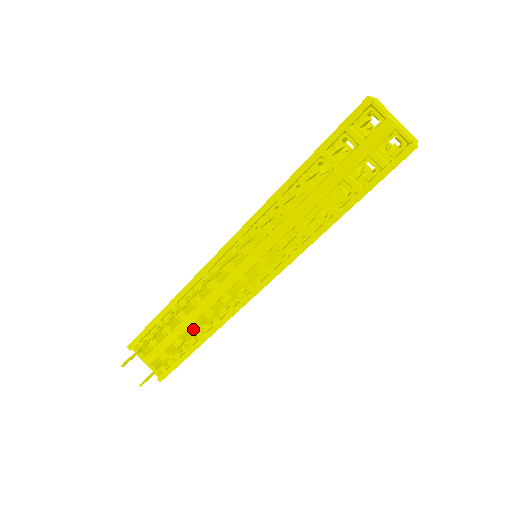
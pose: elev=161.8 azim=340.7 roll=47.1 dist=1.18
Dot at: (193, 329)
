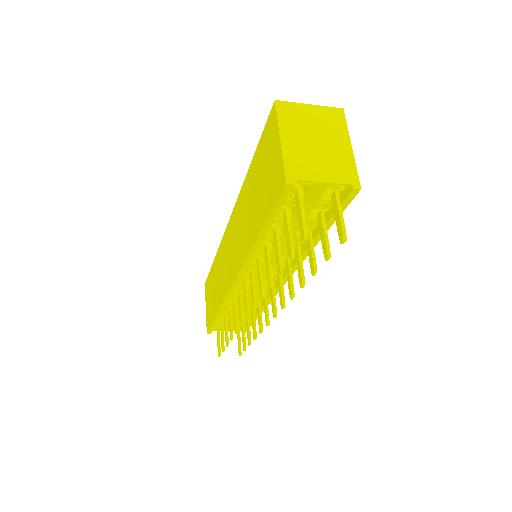
Dot at: occluded
